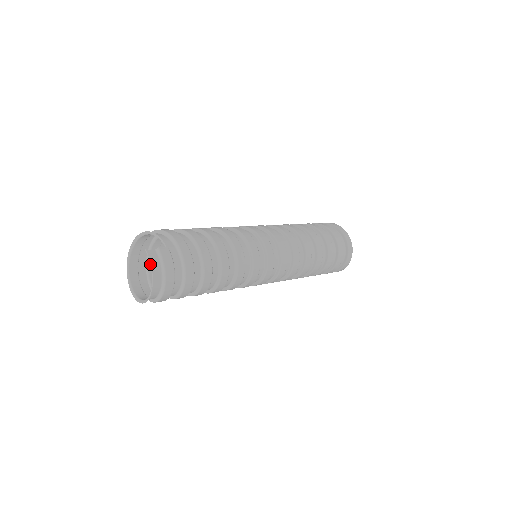
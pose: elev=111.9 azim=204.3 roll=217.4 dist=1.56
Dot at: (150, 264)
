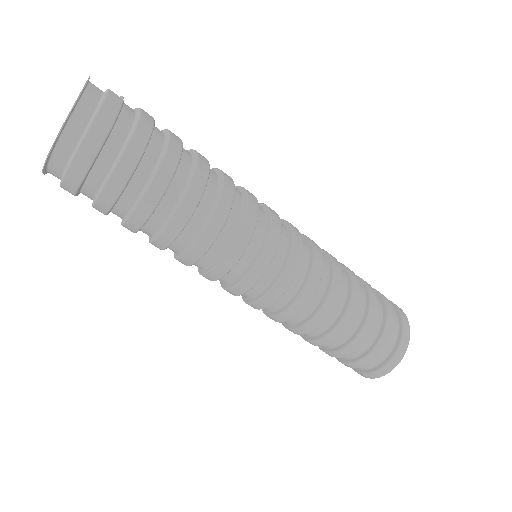
Dot at: (82, 90)
